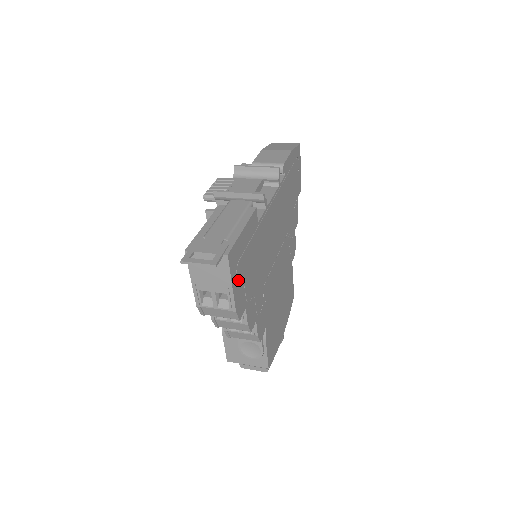
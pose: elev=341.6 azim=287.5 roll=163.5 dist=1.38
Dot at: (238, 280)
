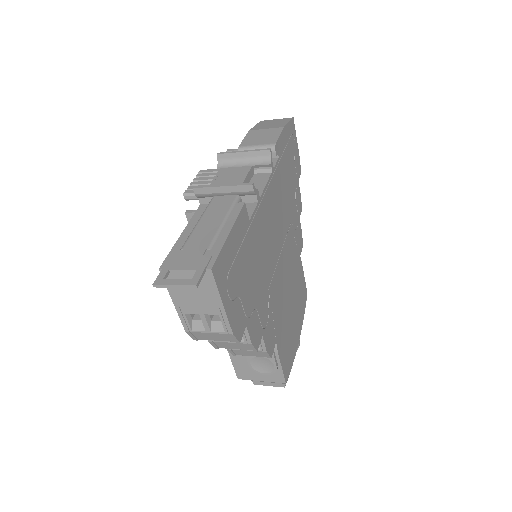
Dot at: (231, 296)
